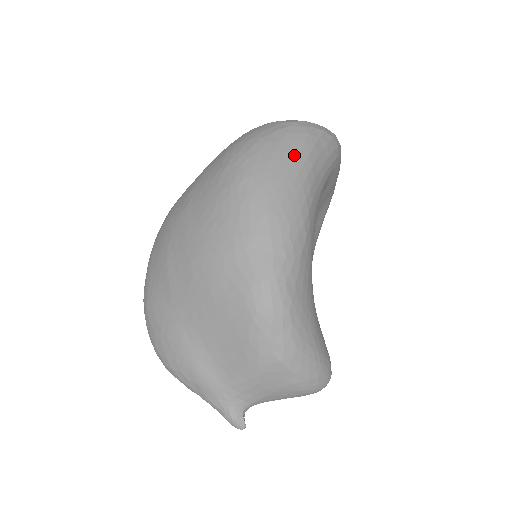
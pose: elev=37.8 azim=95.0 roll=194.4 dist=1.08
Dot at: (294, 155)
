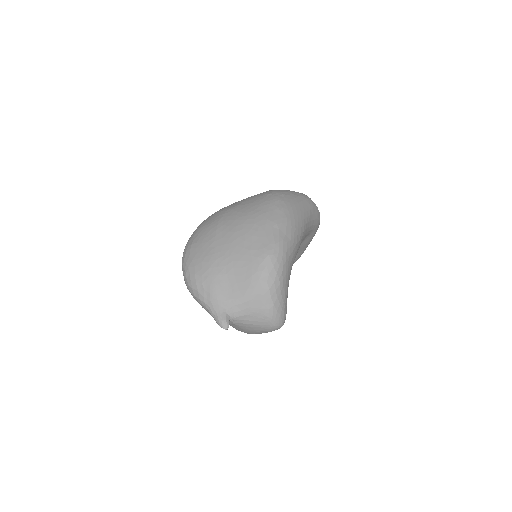
Dot at: (304, 205)
